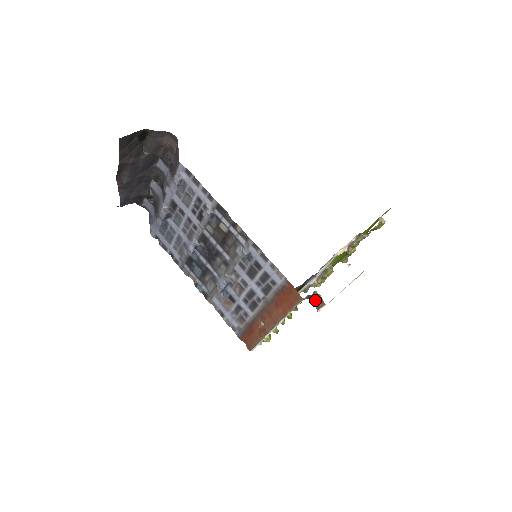
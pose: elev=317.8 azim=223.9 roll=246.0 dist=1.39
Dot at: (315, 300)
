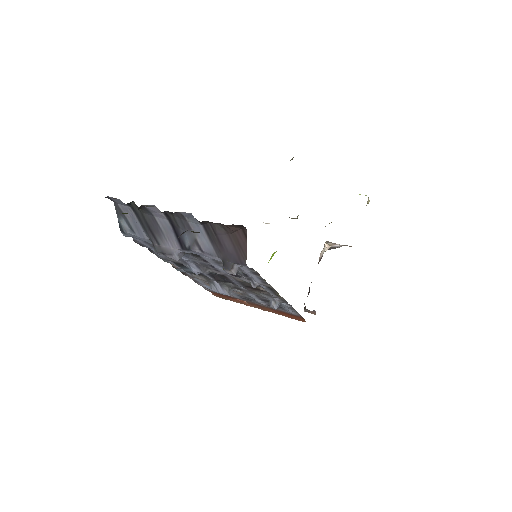
Dot at: (309, 311)
